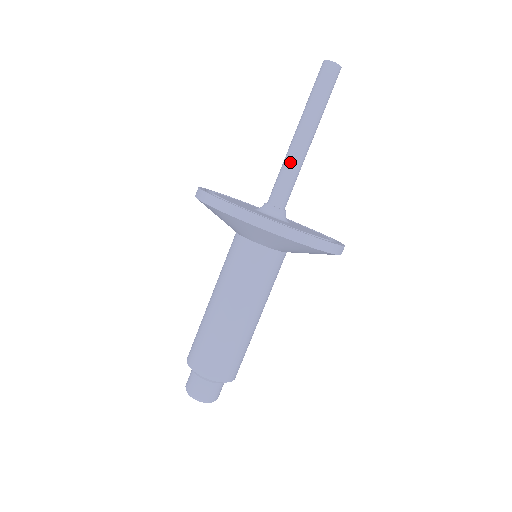
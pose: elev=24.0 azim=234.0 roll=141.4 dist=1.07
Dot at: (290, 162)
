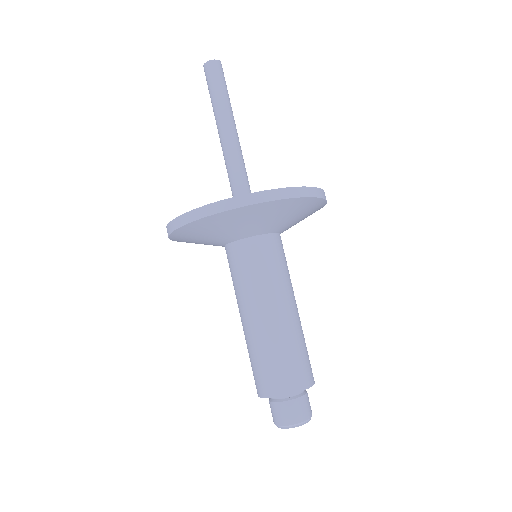
Dot at: (225, 160)
